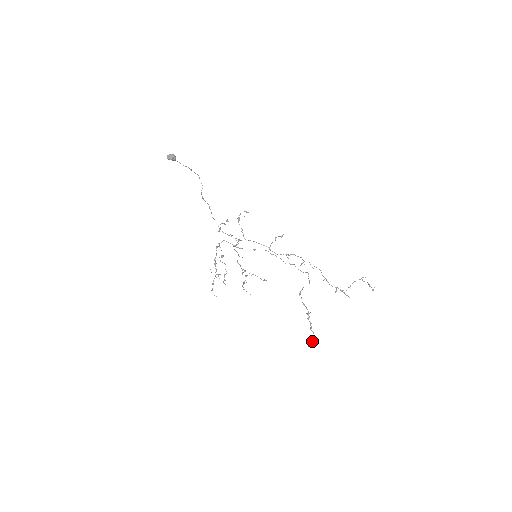
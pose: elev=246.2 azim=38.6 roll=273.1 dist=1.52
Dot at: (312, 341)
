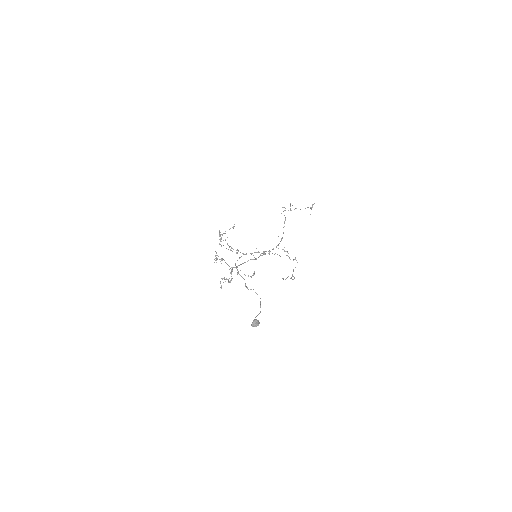
Dot at: occluded
